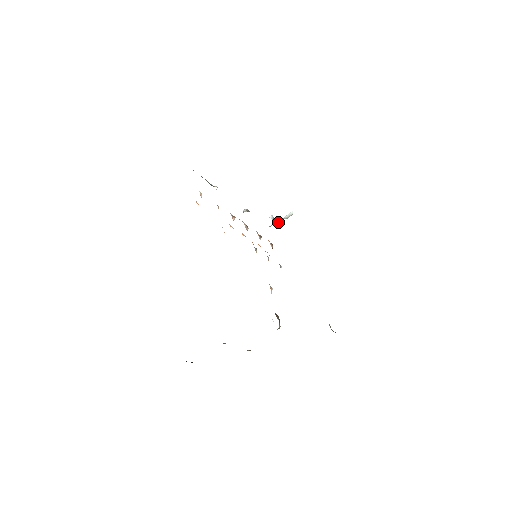
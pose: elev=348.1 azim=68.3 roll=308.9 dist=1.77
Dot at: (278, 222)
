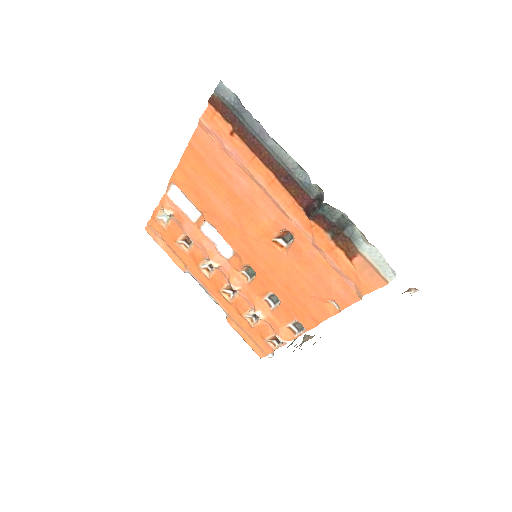
Dot at: occluded
